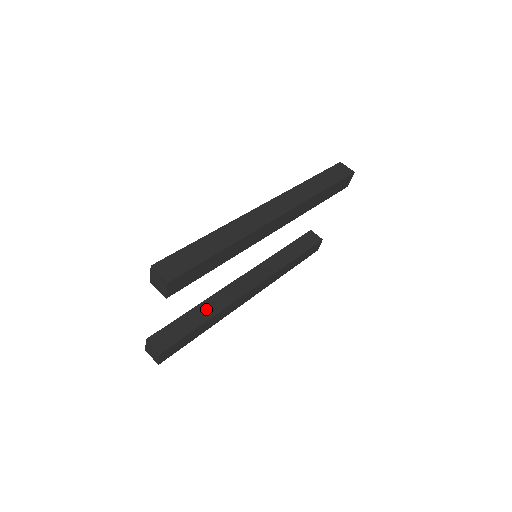
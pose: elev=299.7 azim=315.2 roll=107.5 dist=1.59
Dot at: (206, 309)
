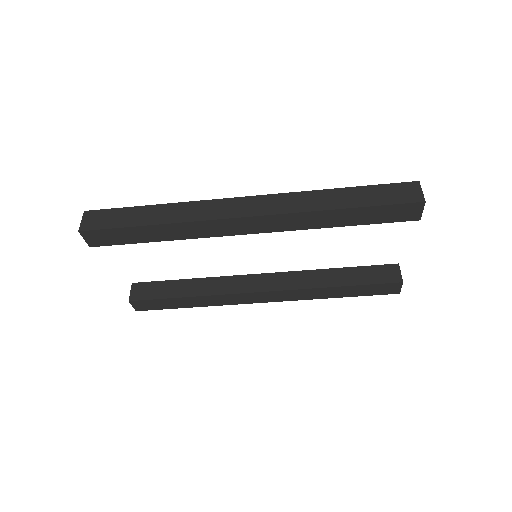
Dot at: (199, 286)
